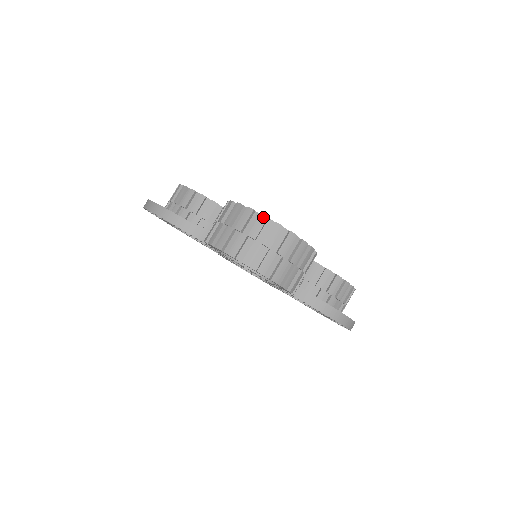
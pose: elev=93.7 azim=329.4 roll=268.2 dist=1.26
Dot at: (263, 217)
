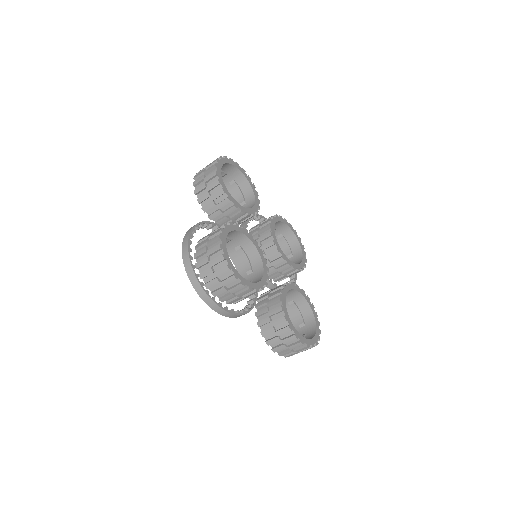
Dot at: occluded
